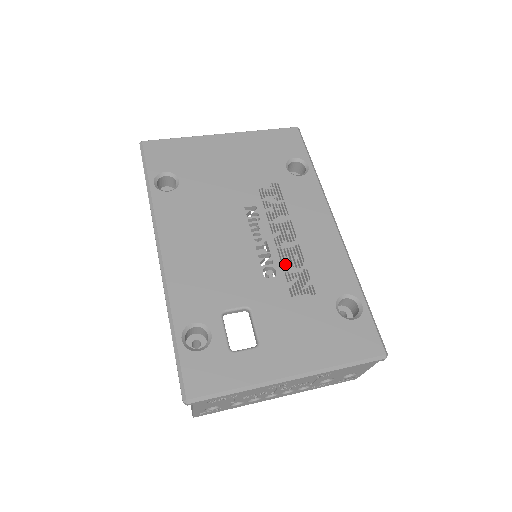
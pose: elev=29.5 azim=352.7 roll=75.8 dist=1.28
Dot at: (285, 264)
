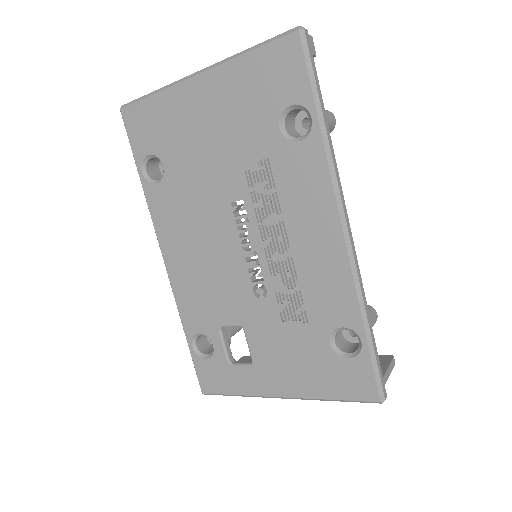
Dot at: (276, 282)
